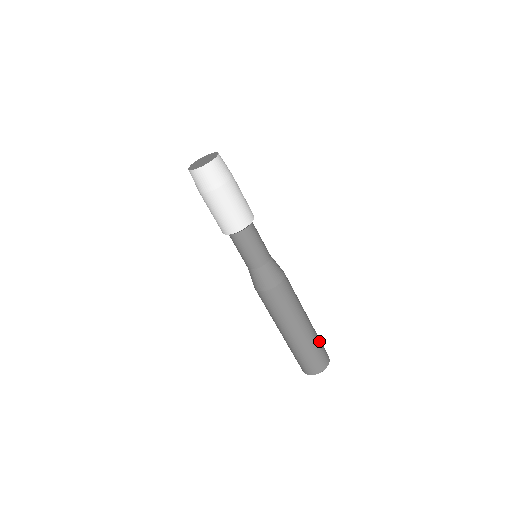
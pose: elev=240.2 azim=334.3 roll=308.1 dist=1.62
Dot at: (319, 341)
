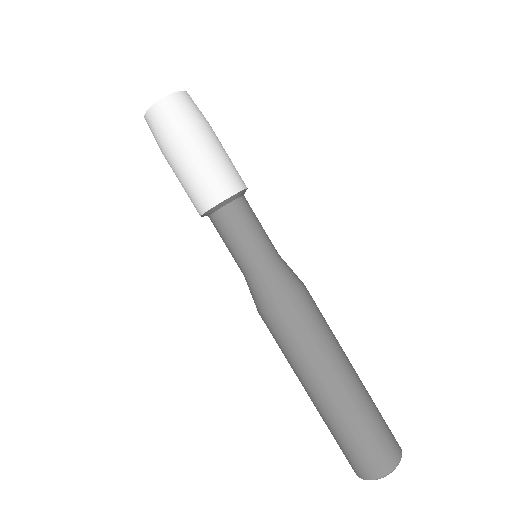
Dot at: (377, 409)
